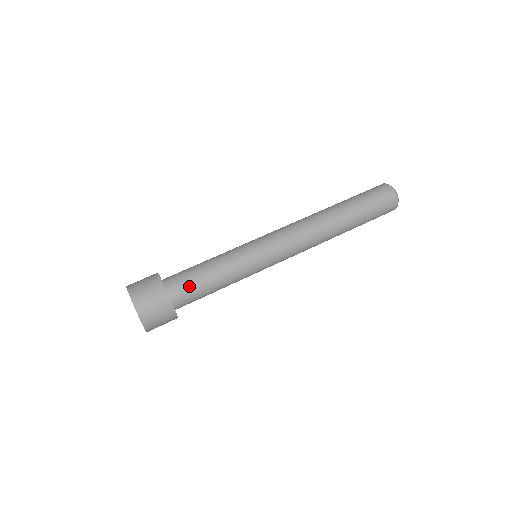
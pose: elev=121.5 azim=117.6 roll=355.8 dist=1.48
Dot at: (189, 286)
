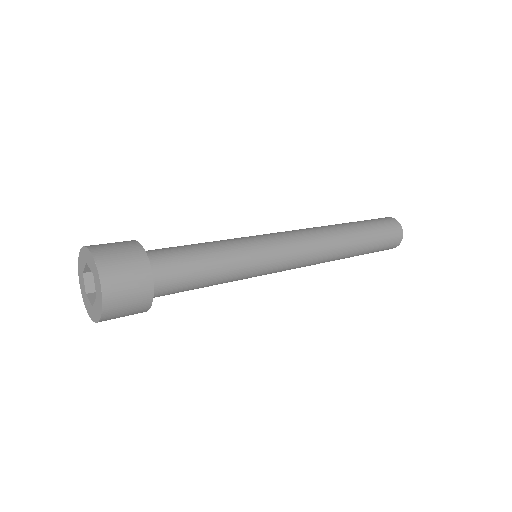
Dot at: (165, 248)
